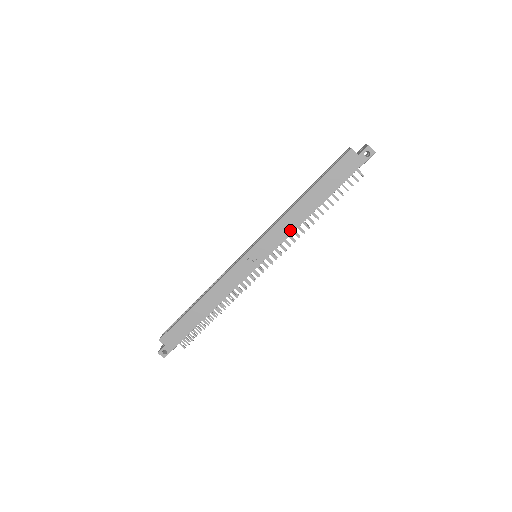
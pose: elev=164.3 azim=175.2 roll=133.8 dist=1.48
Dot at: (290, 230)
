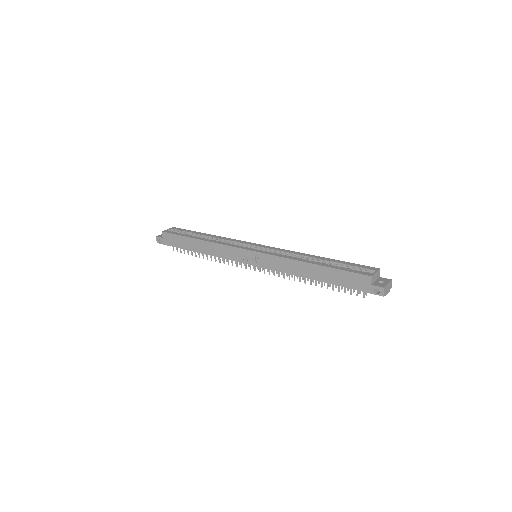
Dot at: (285, 270)
